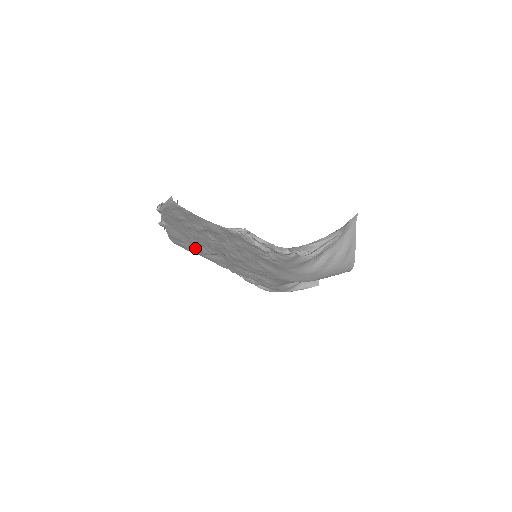
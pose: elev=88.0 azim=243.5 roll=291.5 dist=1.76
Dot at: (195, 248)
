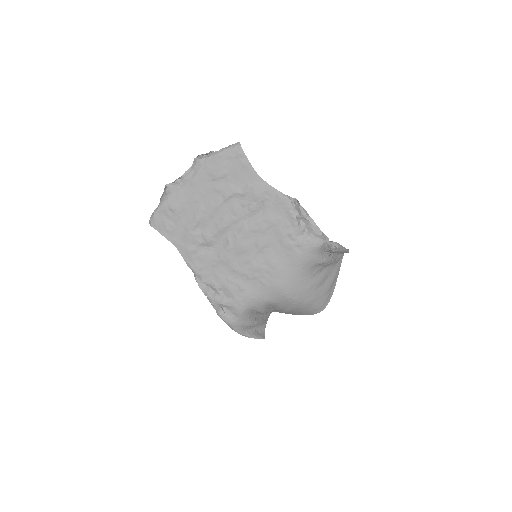
Dot at: (184, 232)
